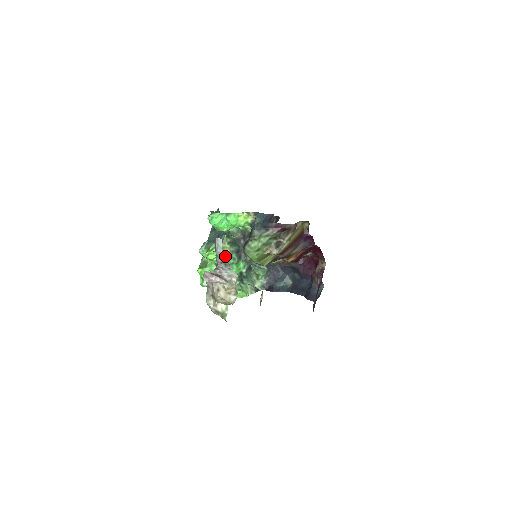
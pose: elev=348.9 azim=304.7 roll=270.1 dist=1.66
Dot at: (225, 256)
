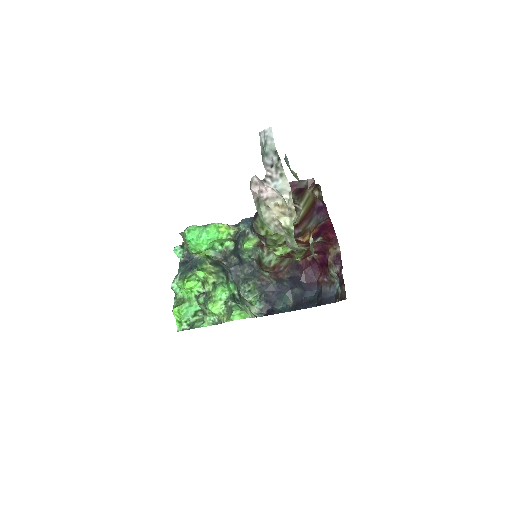
Dot at: (211, 276)
